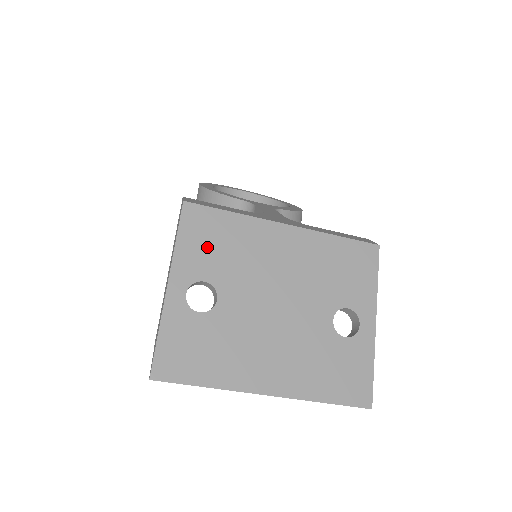
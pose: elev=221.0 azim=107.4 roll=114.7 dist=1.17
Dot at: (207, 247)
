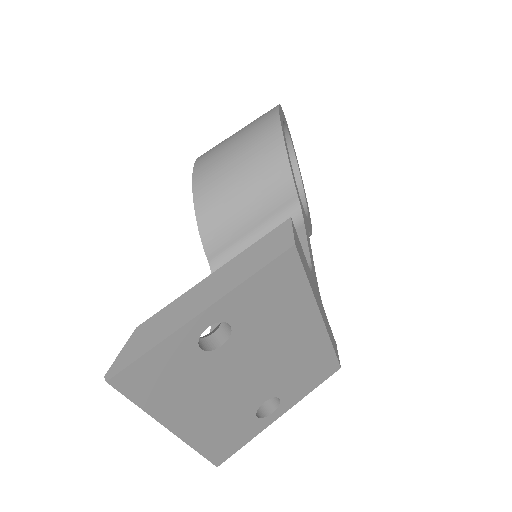
Dot at: (263, 298)
